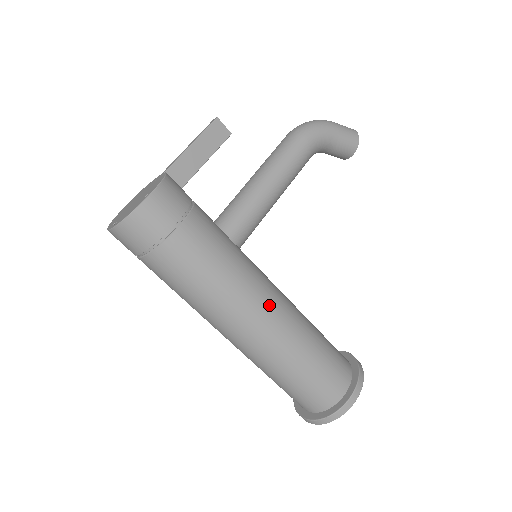
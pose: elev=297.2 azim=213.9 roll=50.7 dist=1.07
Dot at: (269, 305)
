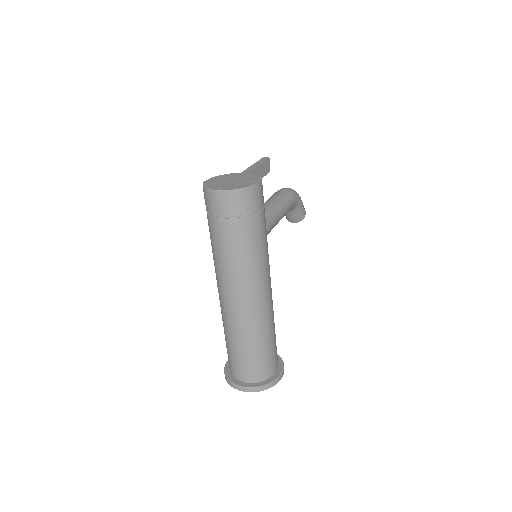
Dot at: (271, 289)
